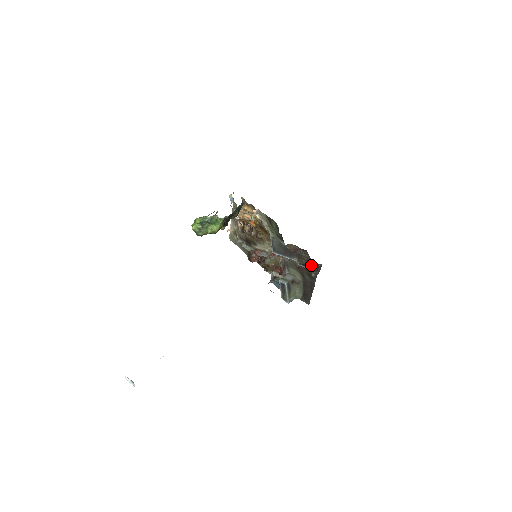
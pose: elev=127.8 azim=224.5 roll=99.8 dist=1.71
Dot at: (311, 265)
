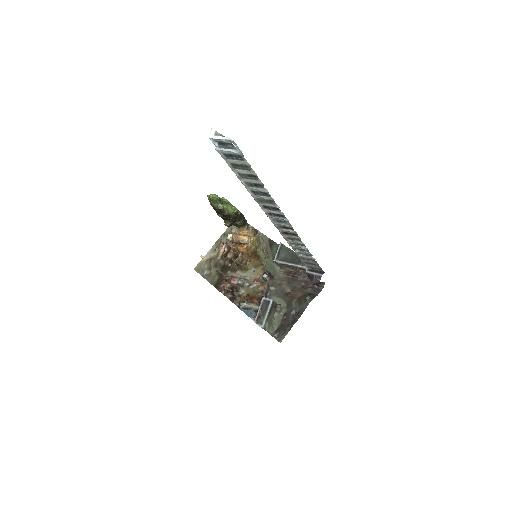
Dot at: (307, 290)
